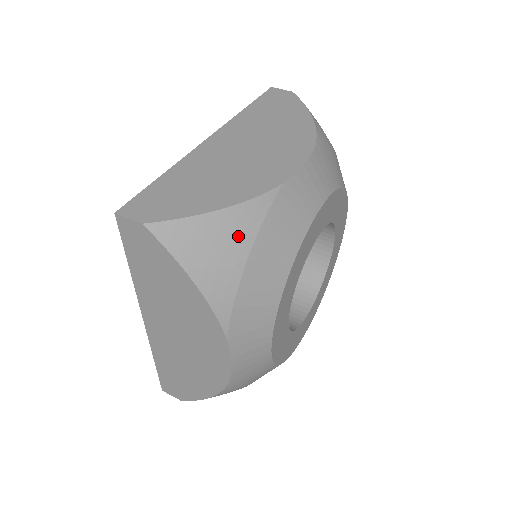
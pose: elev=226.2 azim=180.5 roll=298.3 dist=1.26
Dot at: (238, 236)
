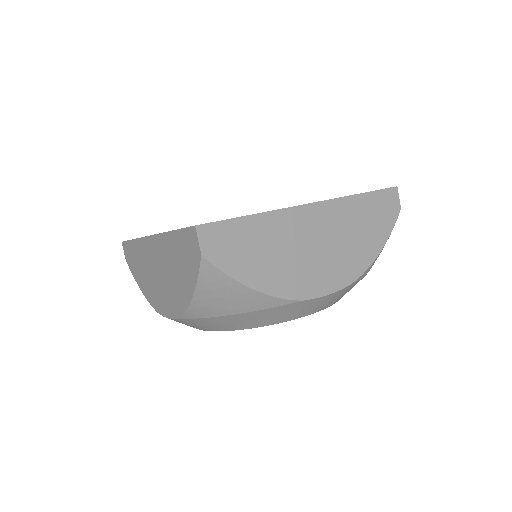
Dot at: (243, 304)
